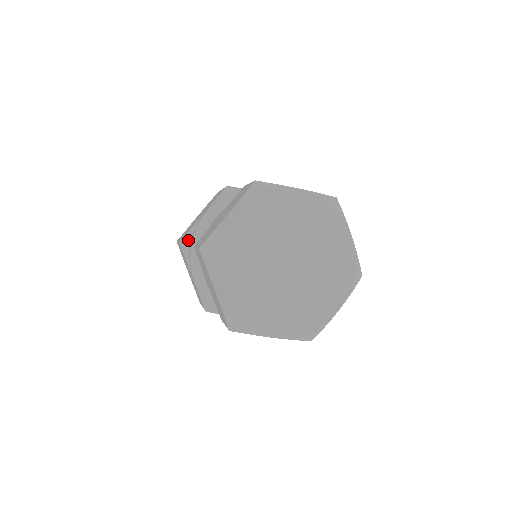
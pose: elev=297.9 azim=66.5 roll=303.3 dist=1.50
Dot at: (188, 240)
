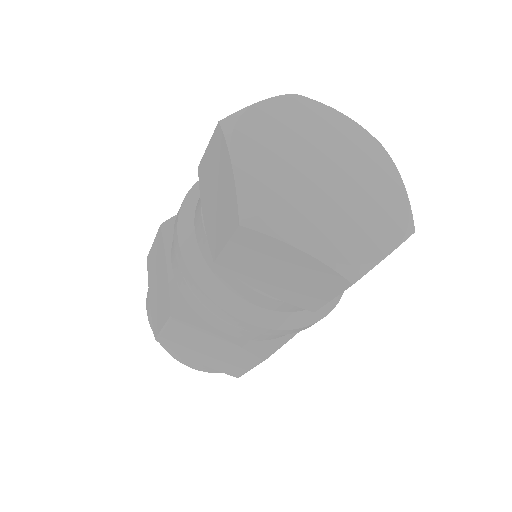
Dot at: (178, 304)
